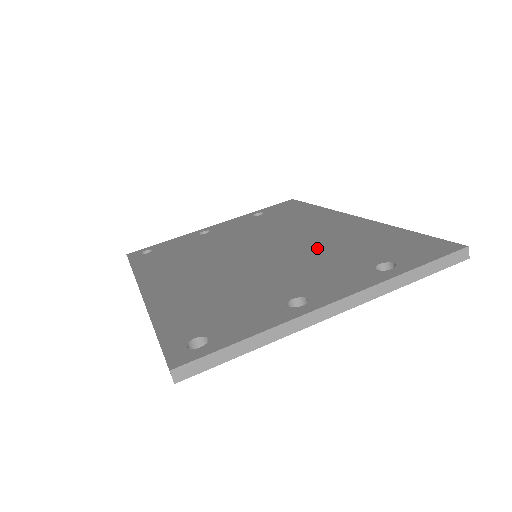
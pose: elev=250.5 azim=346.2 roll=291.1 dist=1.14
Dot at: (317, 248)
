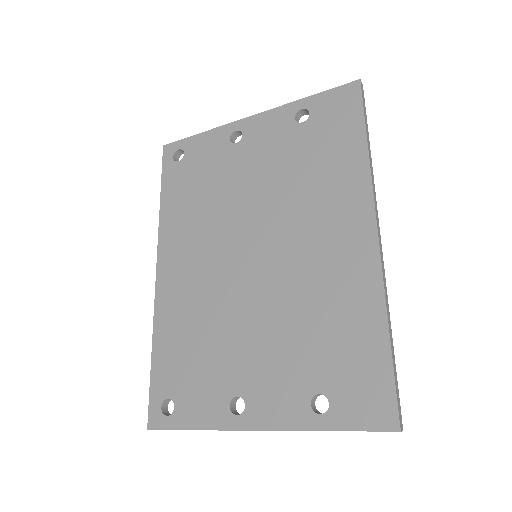
Dot at: (298, 303)
